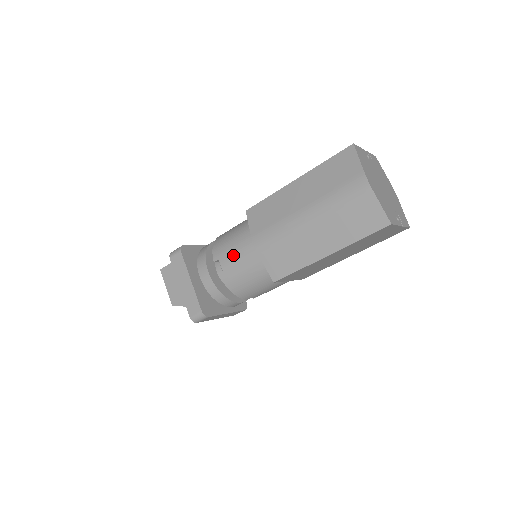
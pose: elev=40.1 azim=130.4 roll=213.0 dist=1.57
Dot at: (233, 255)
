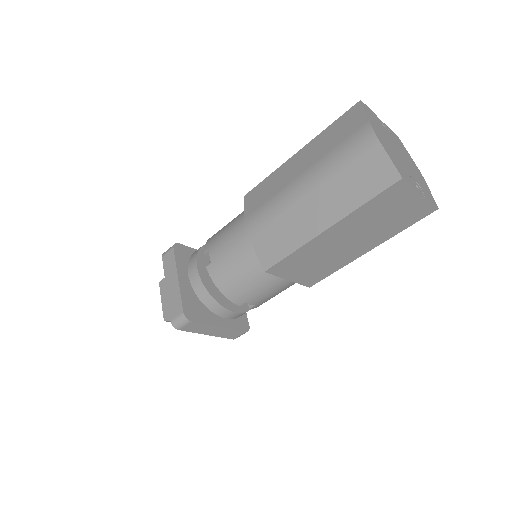
Dot at: (223, 243)
